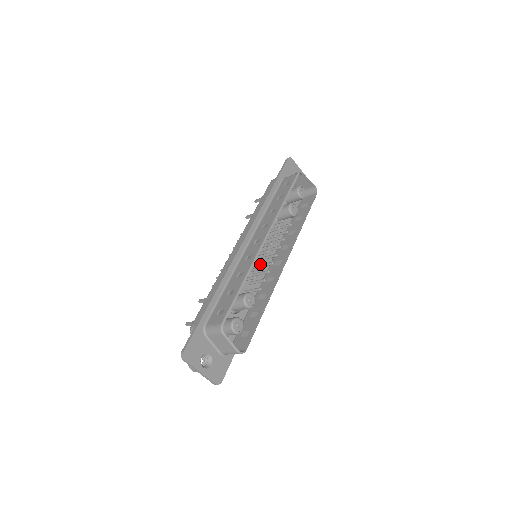
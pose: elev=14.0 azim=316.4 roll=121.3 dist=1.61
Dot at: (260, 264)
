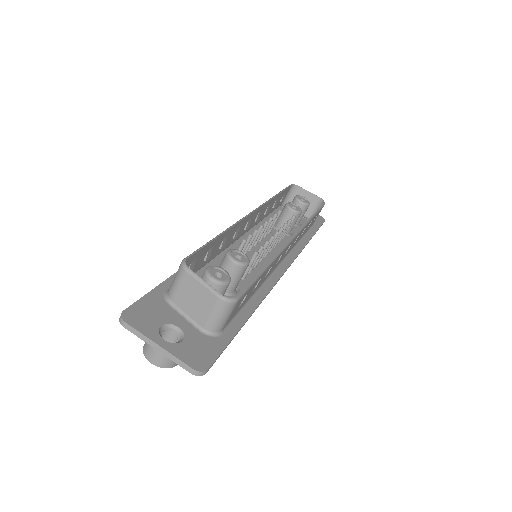
Dot at: (263, 260)
